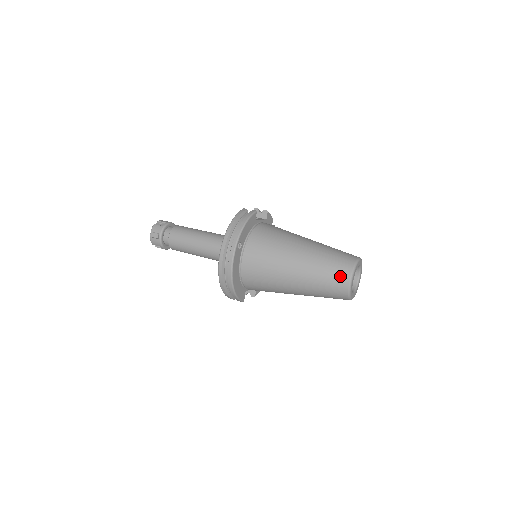
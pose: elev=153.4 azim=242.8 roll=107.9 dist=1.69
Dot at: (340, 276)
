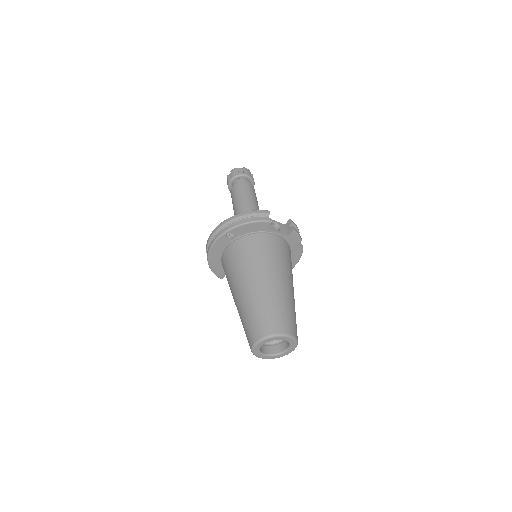
Dot at: (255, 331)
